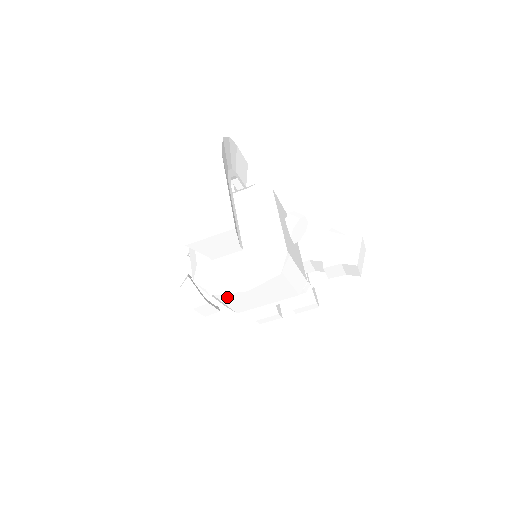
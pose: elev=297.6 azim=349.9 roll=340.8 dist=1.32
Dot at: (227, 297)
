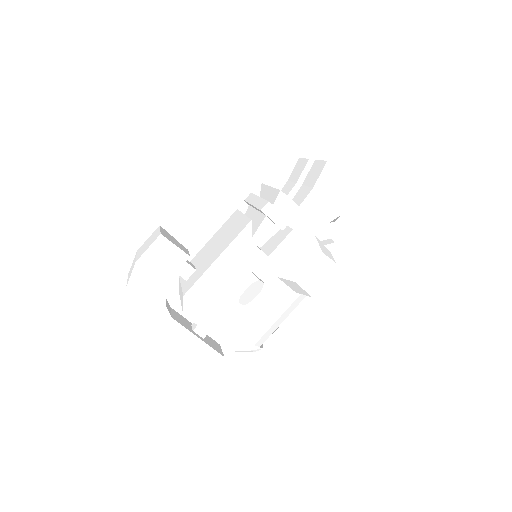
Dot at: occluded
